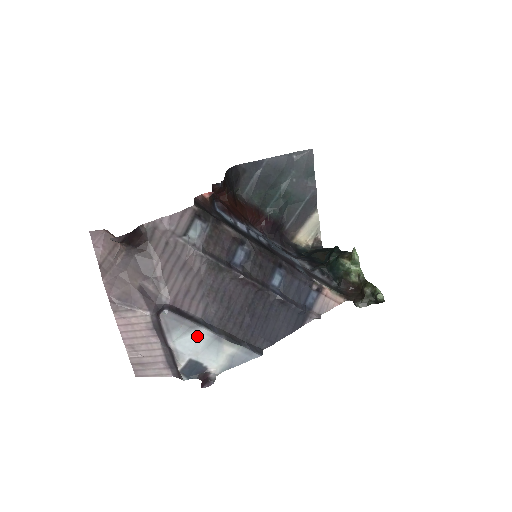
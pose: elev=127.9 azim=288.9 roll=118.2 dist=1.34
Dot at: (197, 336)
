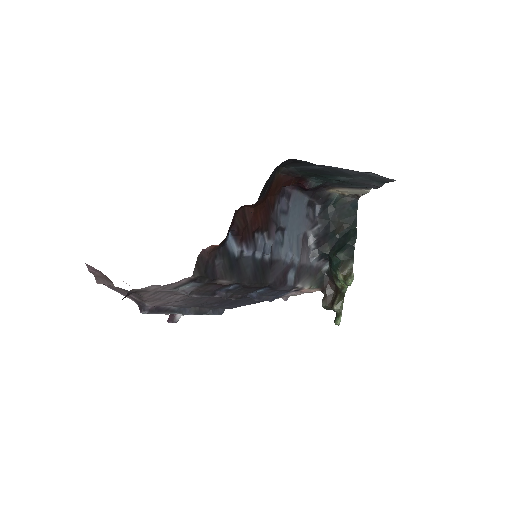
Dot at: occluded
